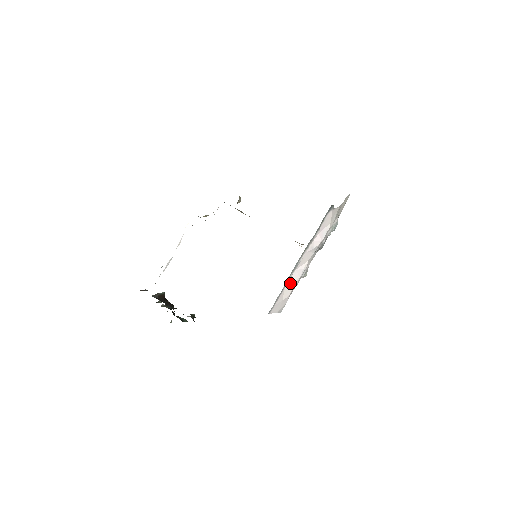
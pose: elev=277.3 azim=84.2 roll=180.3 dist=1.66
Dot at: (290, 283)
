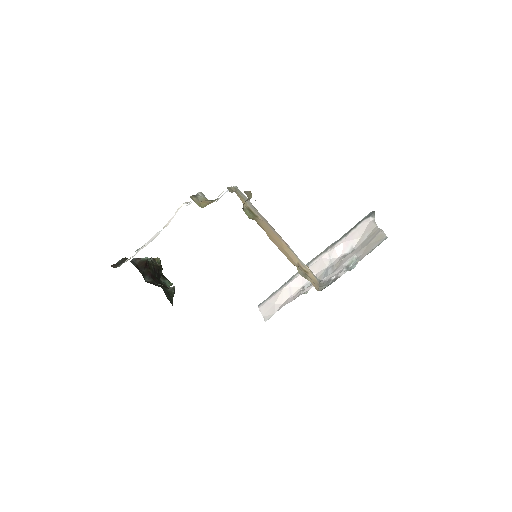
Dot at: (290, 286)
